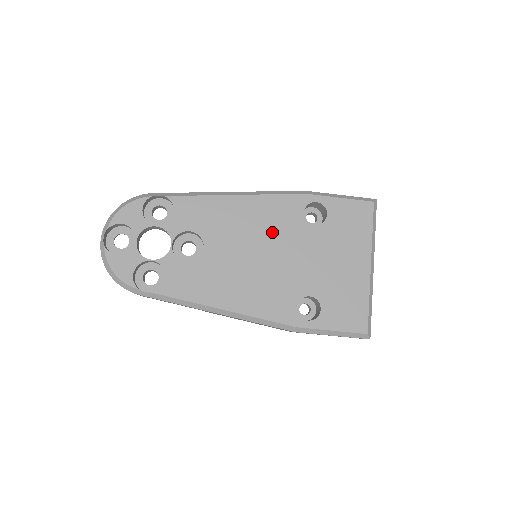
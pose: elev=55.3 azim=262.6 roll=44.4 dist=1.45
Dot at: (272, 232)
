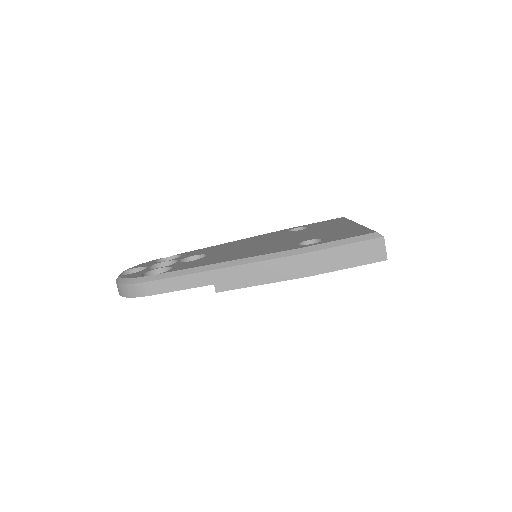
Dot at: occluded
